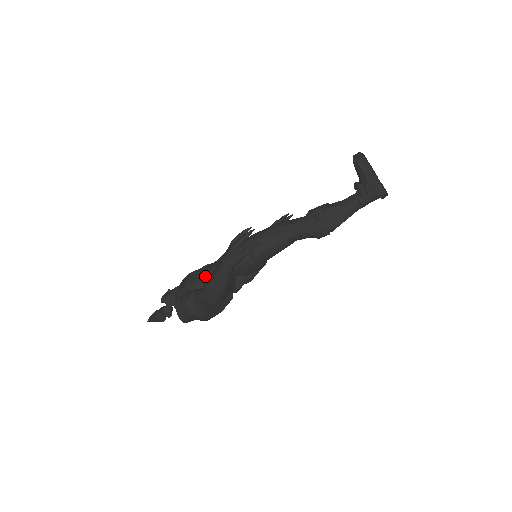
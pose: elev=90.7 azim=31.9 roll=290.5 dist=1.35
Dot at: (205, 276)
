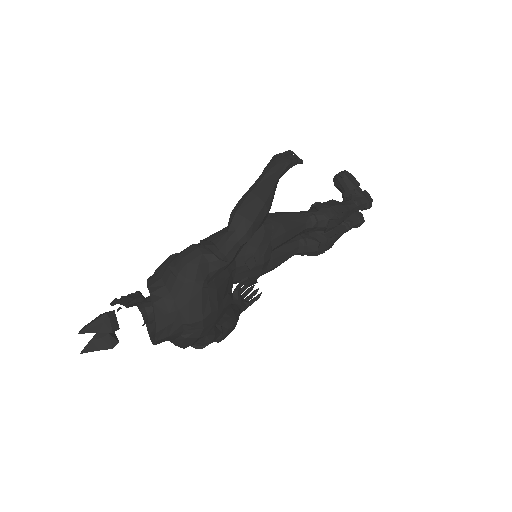
Dot at: occluded
